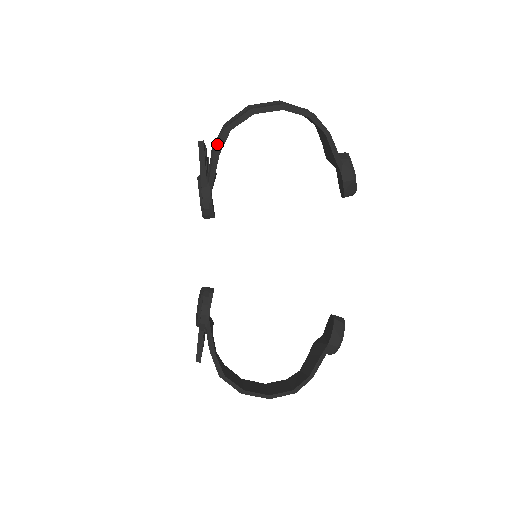
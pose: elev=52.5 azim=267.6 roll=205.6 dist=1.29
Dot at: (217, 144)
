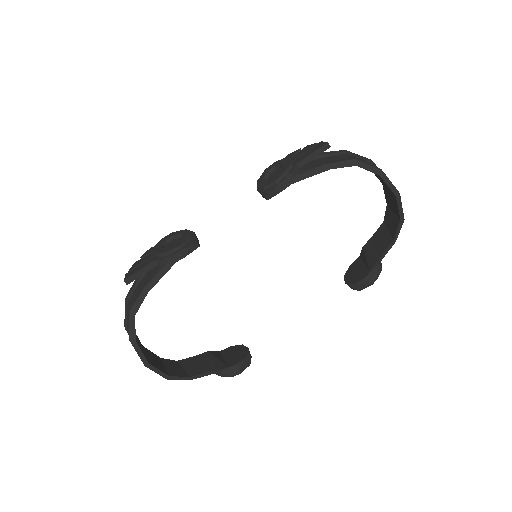
Dot at: (326, 156)
